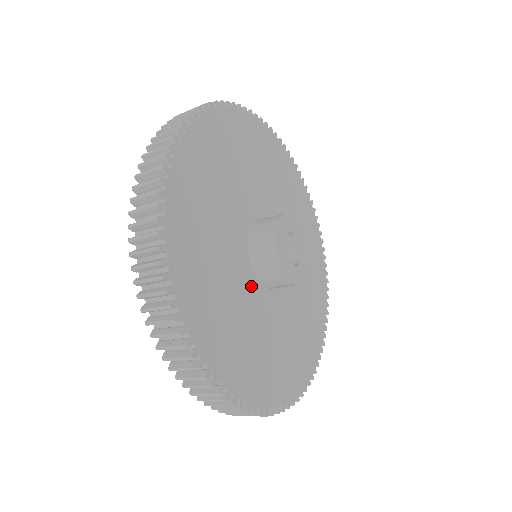
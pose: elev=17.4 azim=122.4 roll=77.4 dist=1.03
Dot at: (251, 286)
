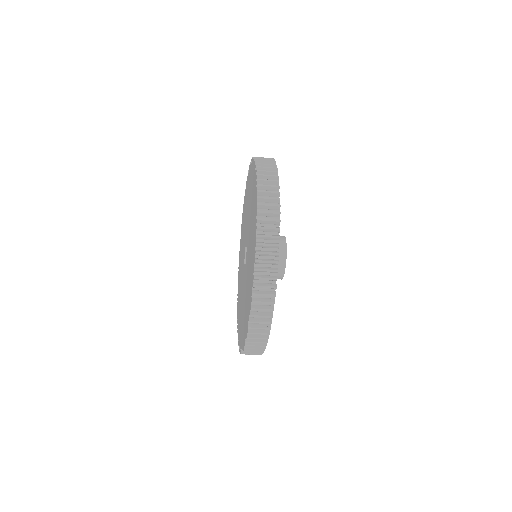
Dot at: occluded
